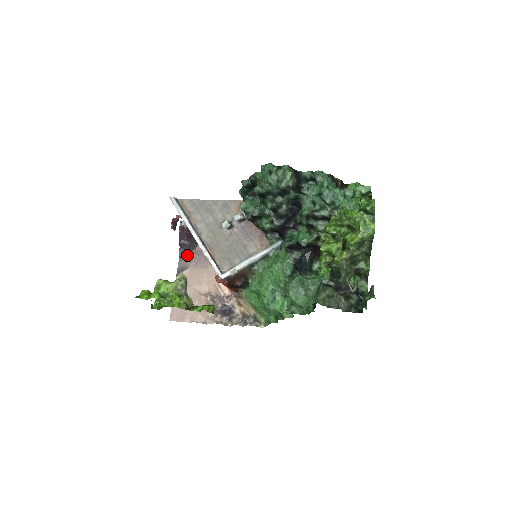
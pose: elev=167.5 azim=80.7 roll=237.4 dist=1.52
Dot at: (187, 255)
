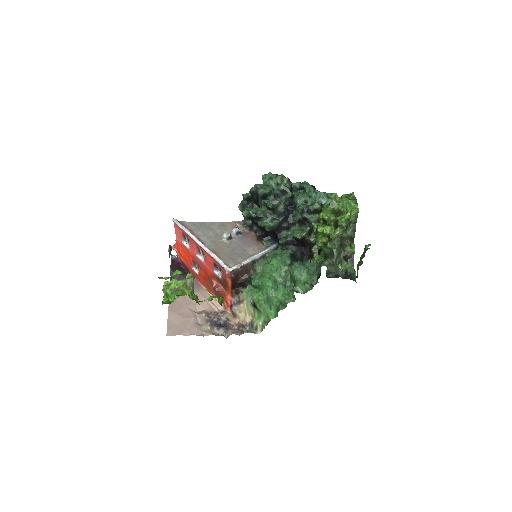
Dot at: occluded
